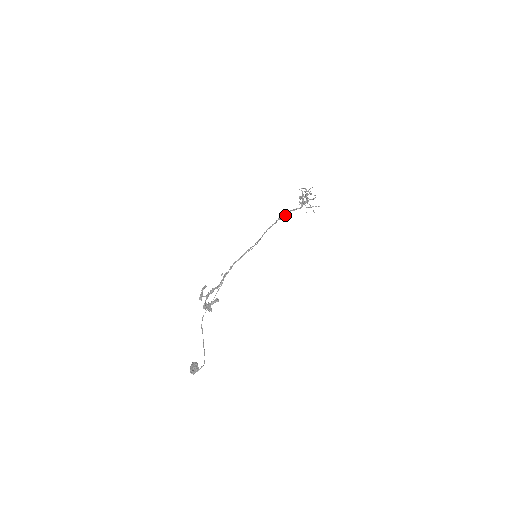
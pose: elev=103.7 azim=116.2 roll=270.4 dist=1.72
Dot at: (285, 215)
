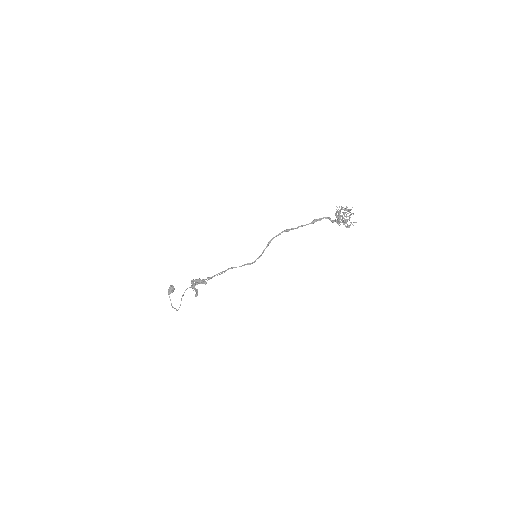
Dot at: occluded
